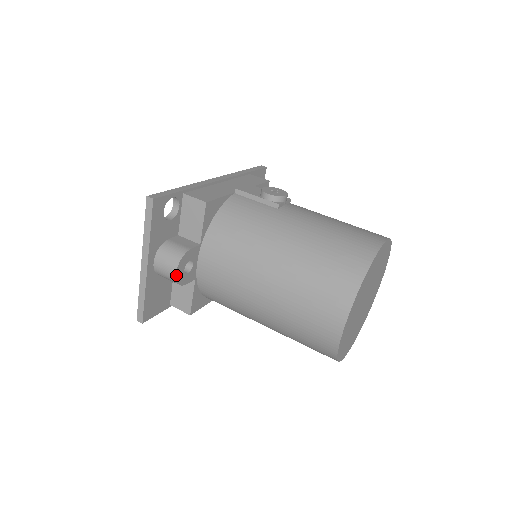
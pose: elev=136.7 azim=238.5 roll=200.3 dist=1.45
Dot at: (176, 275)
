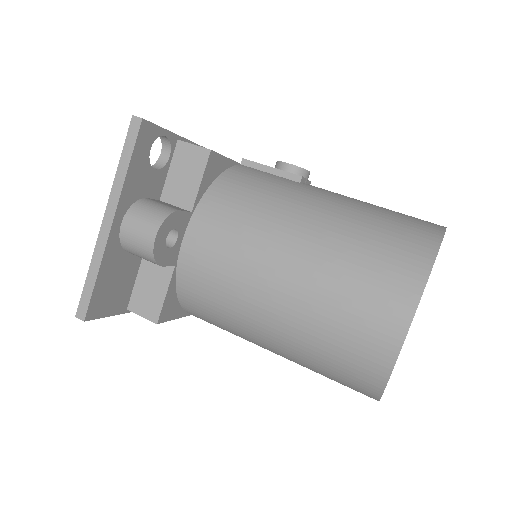
Dot at: (155, 241)
